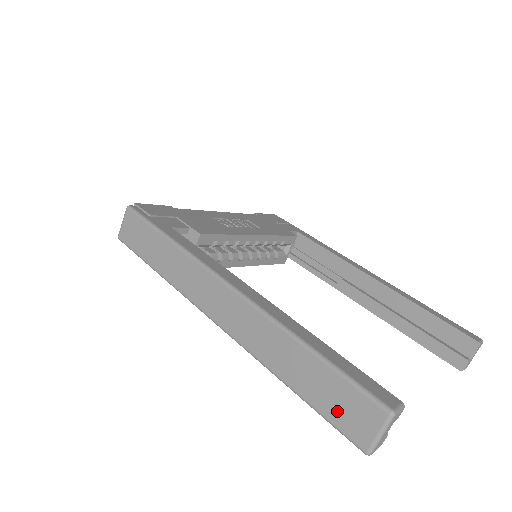
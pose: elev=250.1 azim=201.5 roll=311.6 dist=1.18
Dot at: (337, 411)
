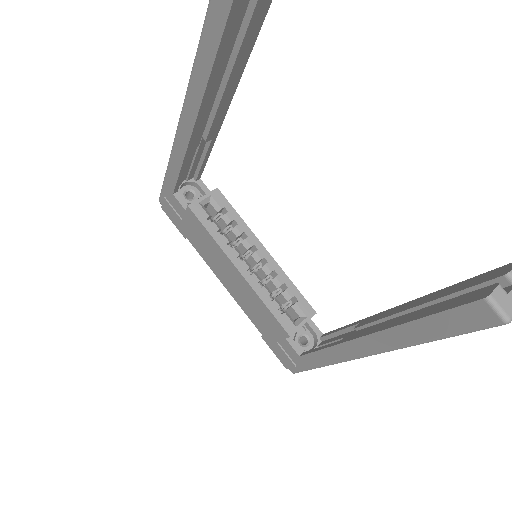
Dot at: occluded
